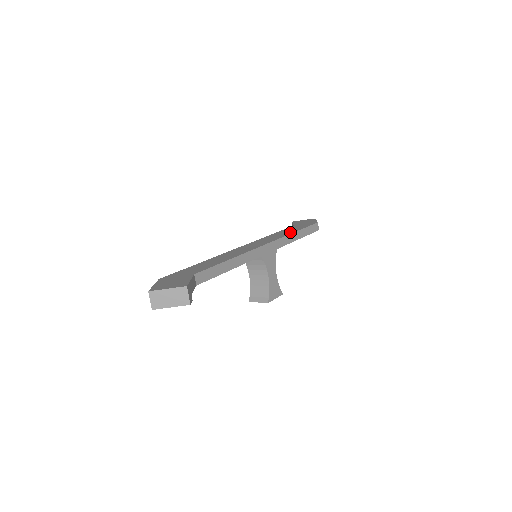
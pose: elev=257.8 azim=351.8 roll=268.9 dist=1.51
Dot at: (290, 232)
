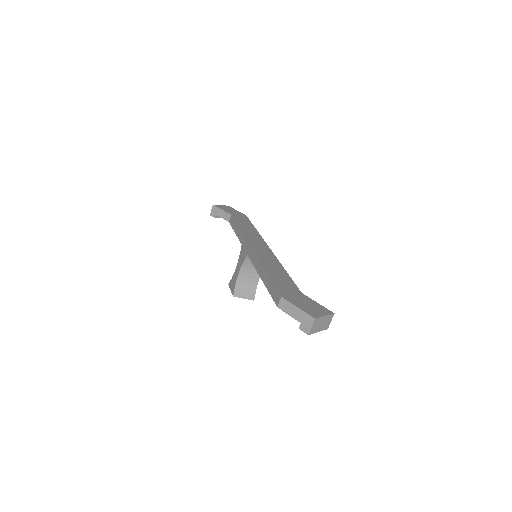
Dot at: (254, 229)
